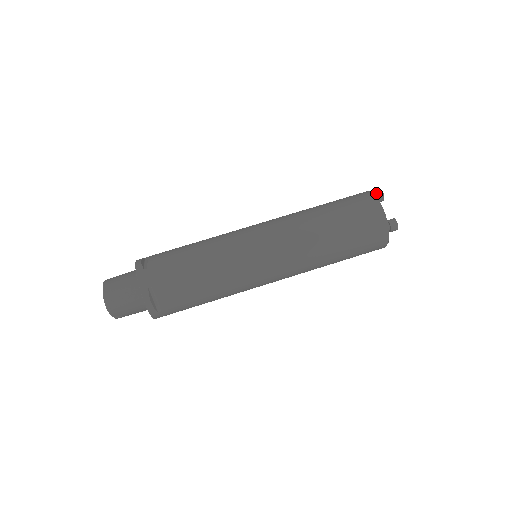
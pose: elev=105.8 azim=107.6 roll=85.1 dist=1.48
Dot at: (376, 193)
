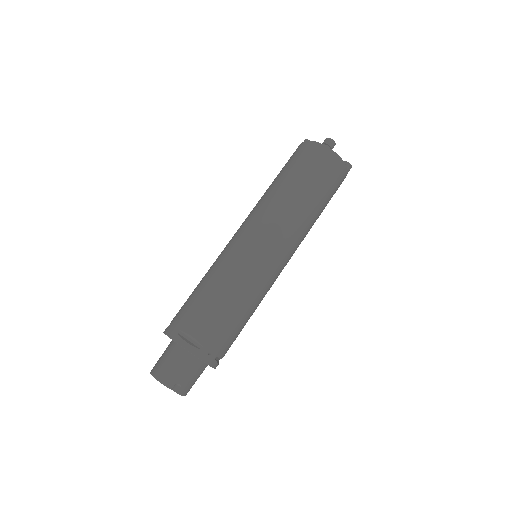
Dot at: occluded
